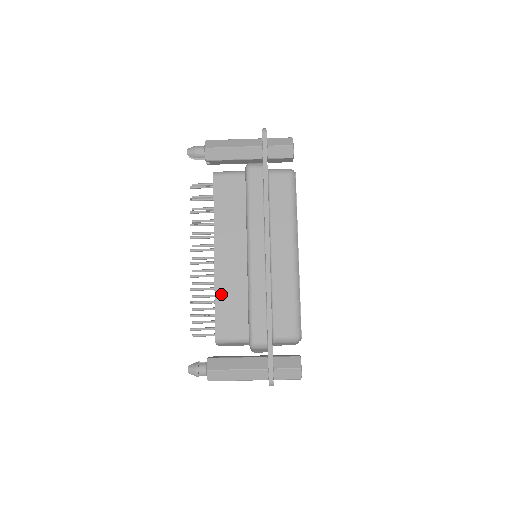
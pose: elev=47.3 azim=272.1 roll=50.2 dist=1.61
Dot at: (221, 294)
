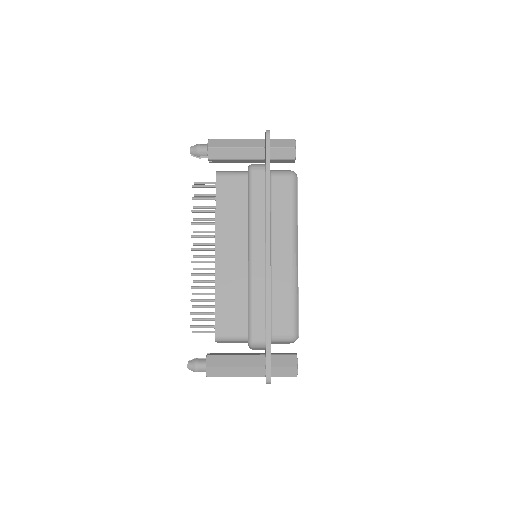
Dot at: (221, 293)
